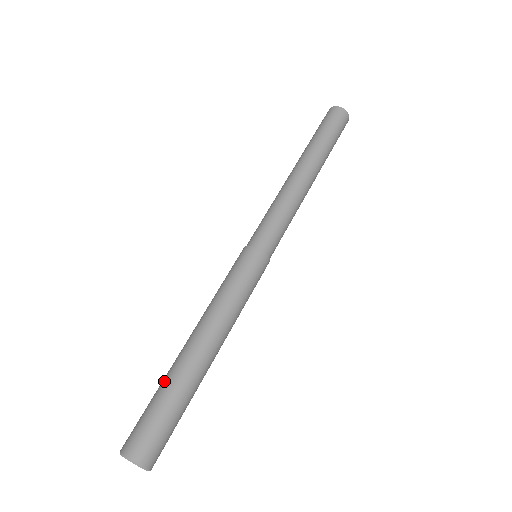
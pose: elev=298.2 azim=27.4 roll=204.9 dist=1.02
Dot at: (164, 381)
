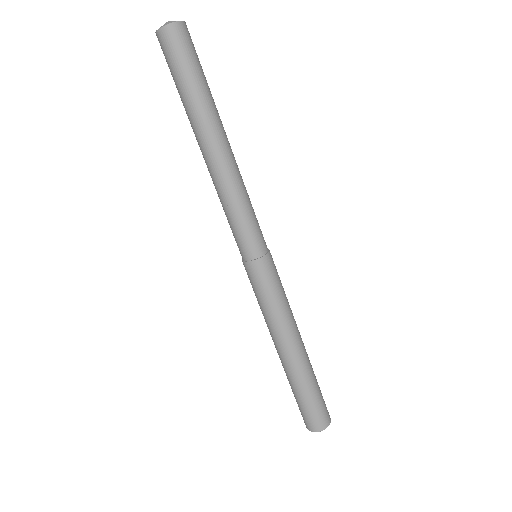
Dot at: (295, 386)
